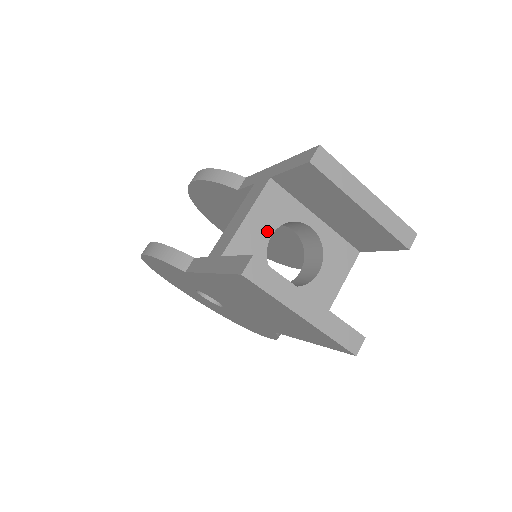
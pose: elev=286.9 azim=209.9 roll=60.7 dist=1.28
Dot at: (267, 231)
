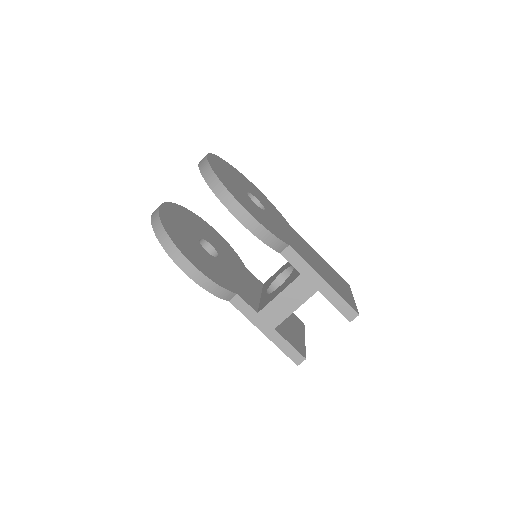
Dot at: occluded
